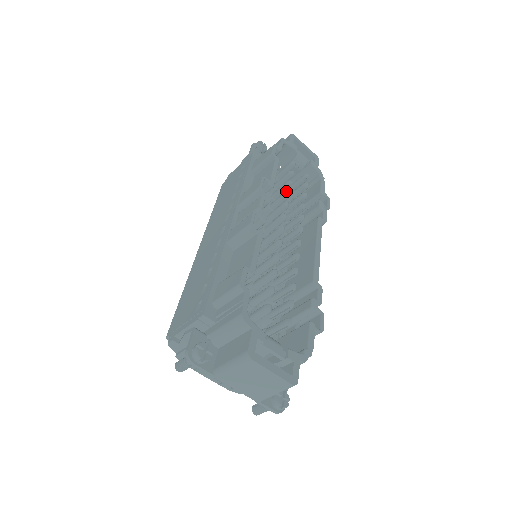
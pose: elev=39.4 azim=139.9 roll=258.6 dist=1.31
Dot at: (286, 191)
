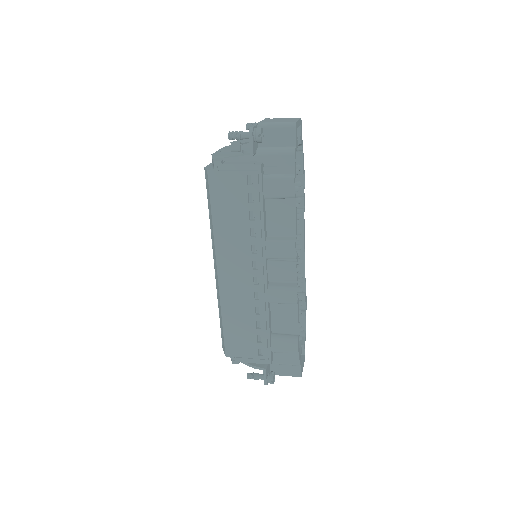
Dot at: (297, 223)
